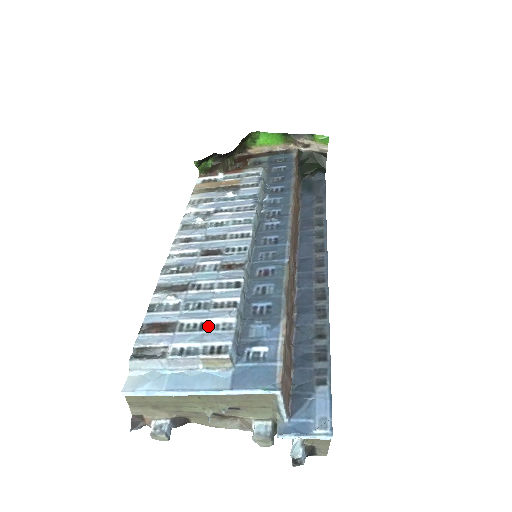
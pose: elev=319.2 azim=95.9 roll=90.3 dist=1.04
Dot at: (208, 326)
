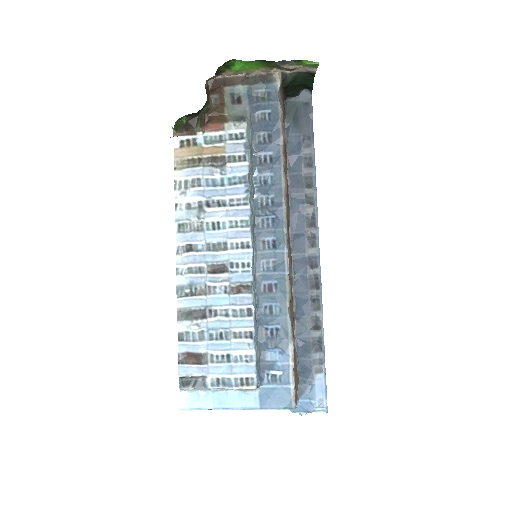
Dot at: (234, 358)
